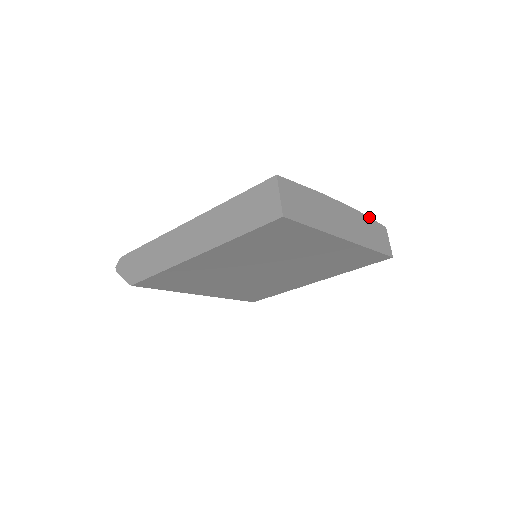
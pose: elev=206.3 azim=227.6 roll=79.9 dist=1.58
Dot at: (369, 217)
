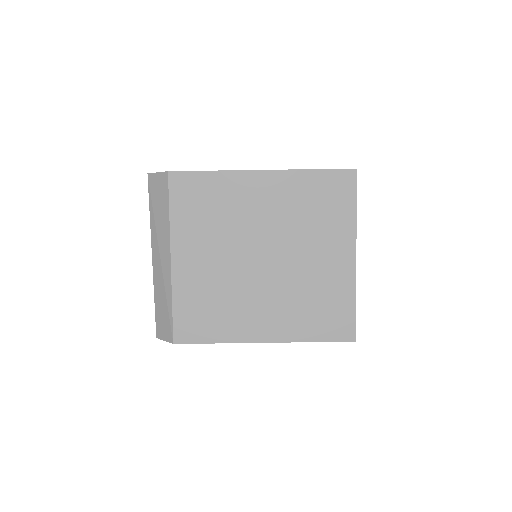
Dot at: occluded
